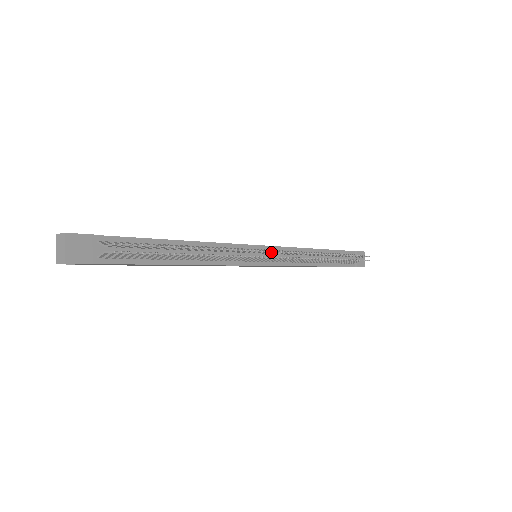
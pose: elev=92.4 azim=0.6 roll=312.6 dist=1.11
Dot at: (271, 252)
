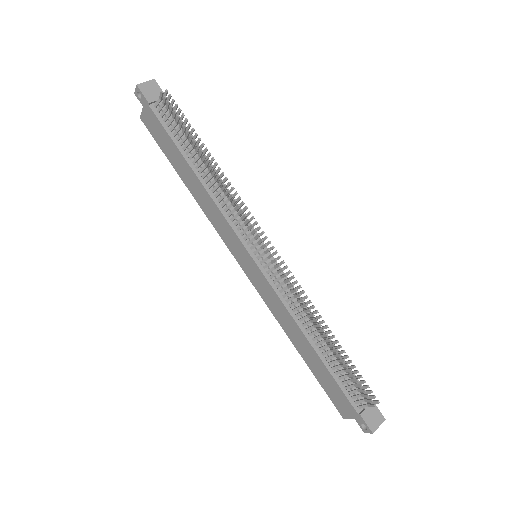
Dot at: (264, 237)
